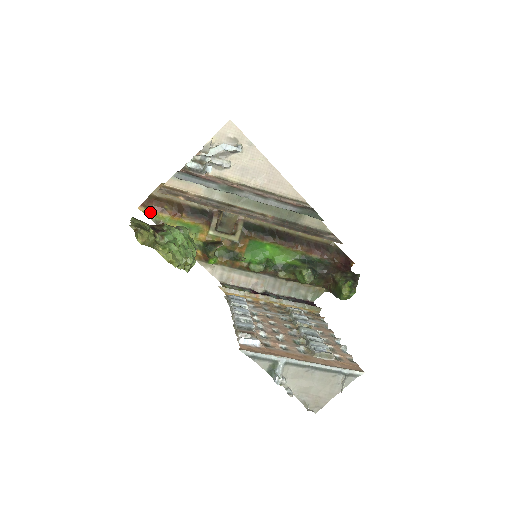
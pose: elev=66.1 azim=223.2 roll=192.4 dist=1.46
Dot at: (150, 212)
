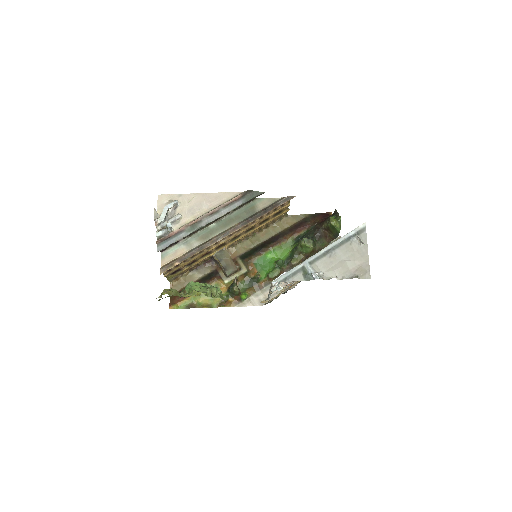
Dot at: (179, 305)
